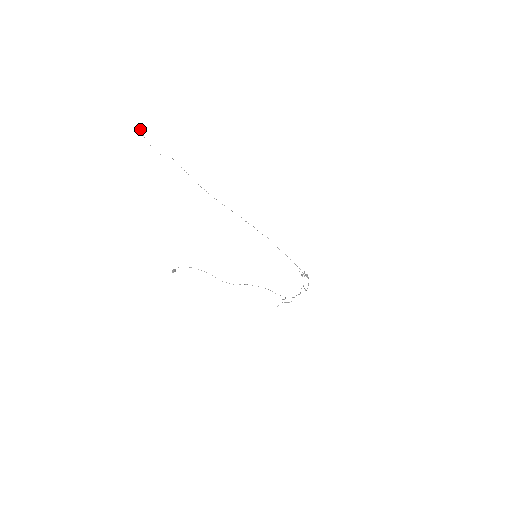
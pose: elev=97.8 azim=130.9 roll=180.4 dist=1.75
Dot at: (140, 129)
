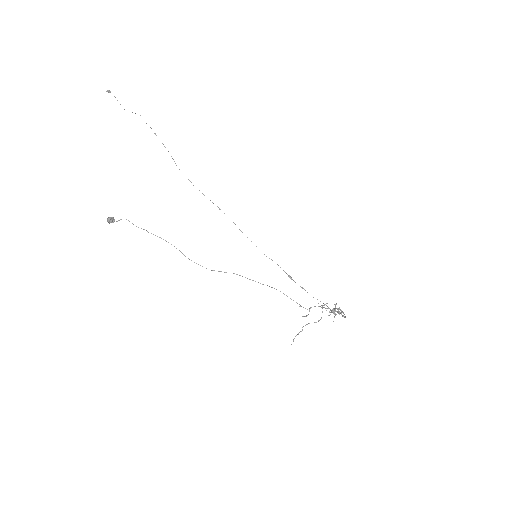
Dot at: (109, 90)
